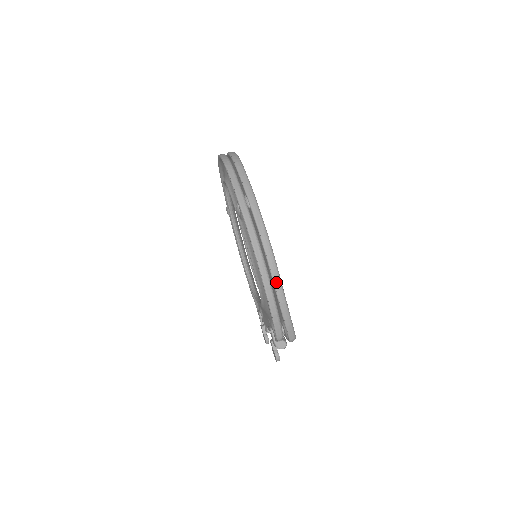
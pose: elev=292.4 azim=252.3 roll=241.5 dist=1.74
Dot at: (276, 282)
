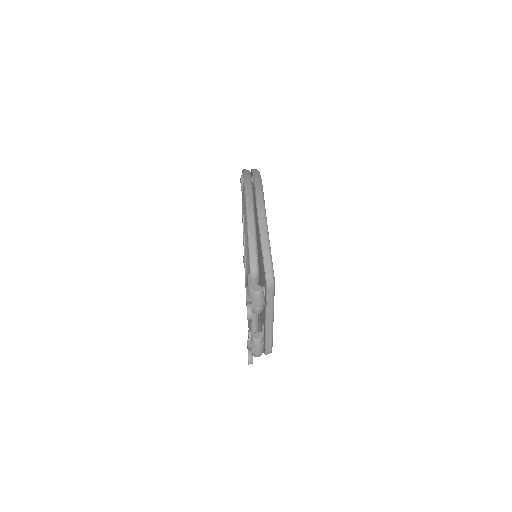
Dot at: (259, 202)
